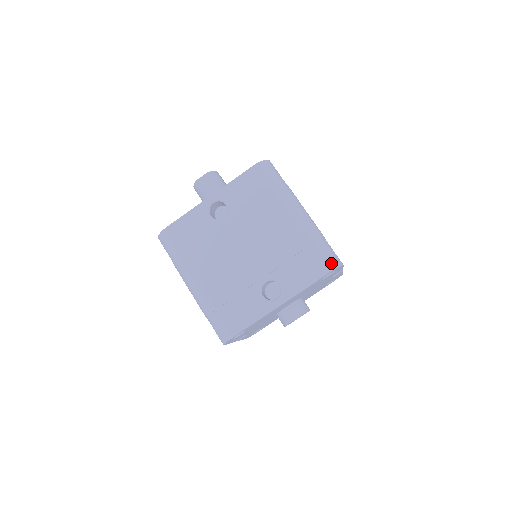
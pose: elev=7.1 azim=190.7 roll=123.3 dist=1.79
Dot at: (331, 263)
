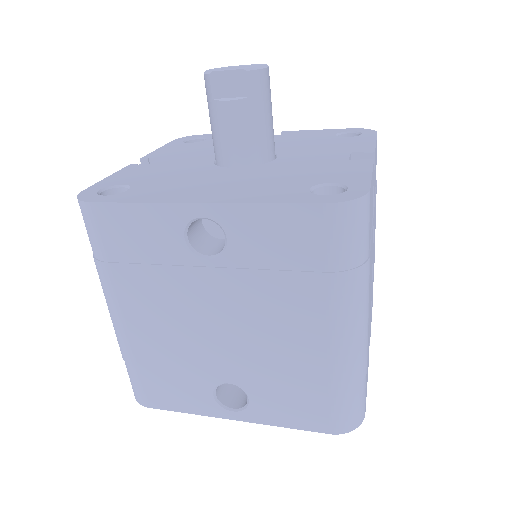
Dot at: (346, 424)
